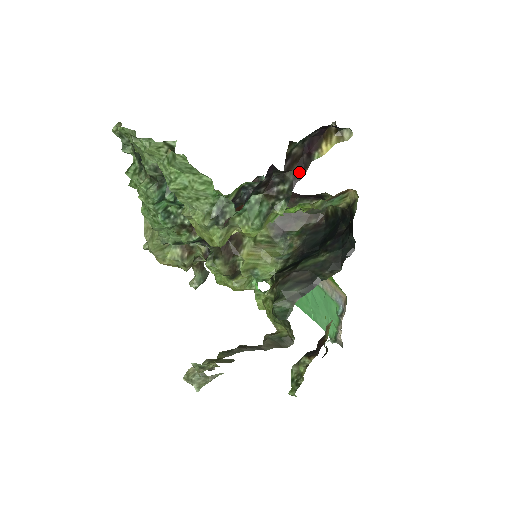
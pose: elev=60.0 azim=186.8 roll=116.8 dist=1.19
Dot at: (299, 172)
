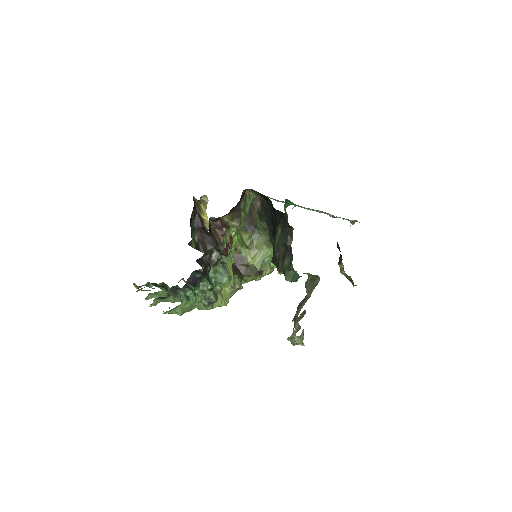
Dot at: (211, 241)
